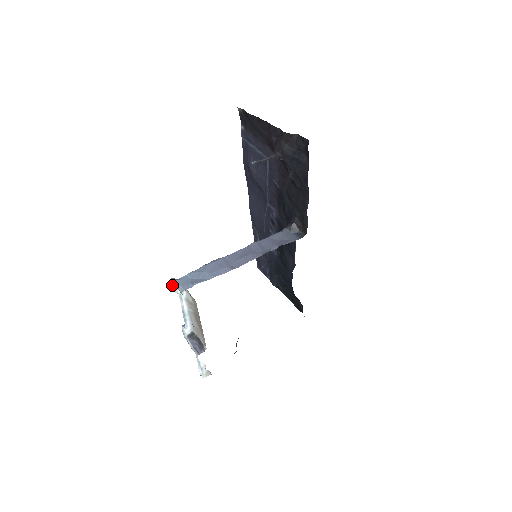
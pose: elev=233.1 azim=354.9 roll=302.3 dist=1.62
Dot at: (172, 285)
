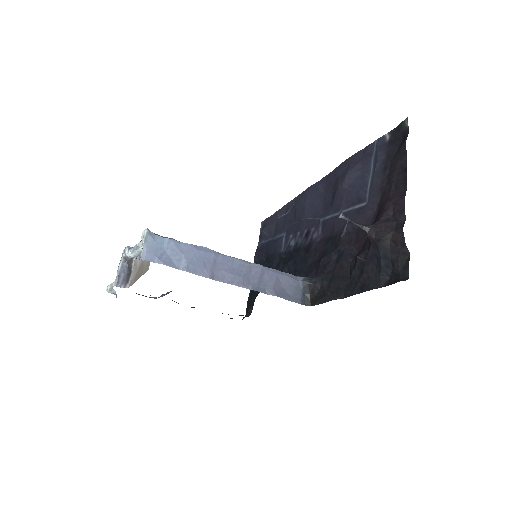
Dot at: (143, 232)
